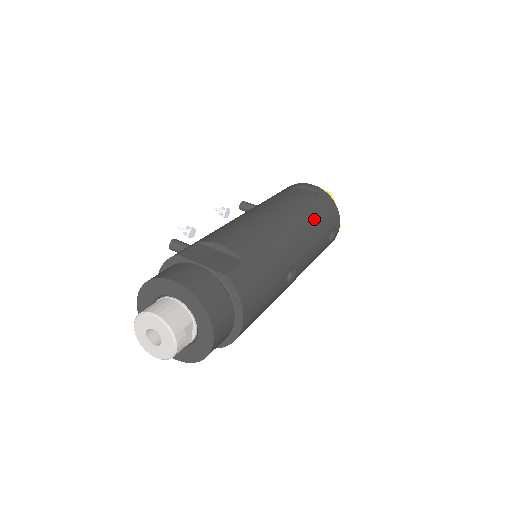
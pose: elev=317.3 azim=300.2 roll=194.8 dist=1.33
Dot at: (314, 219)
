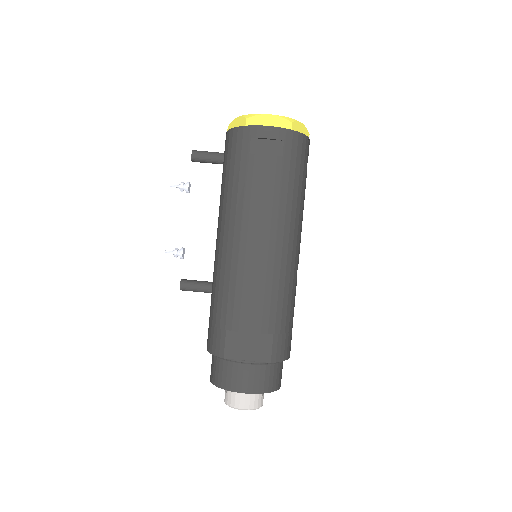
Dot at: (294, 196)
